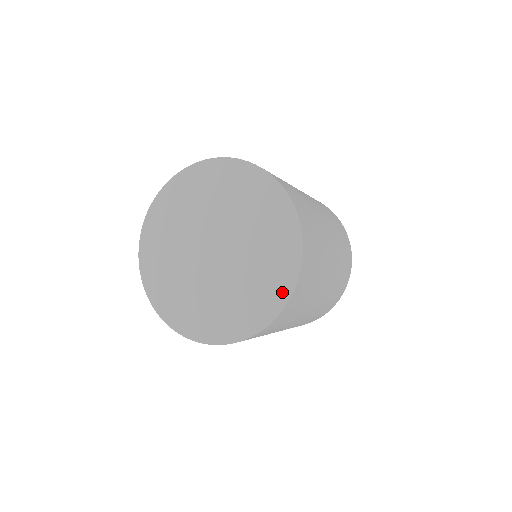
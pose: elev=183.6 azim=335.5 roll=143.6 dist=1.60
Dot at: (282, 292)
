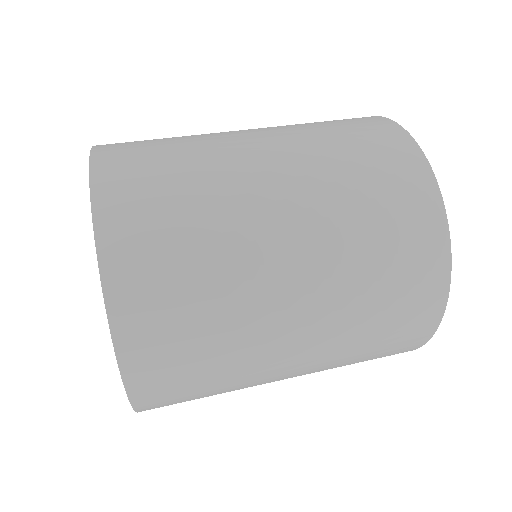
Dot at: occluded
